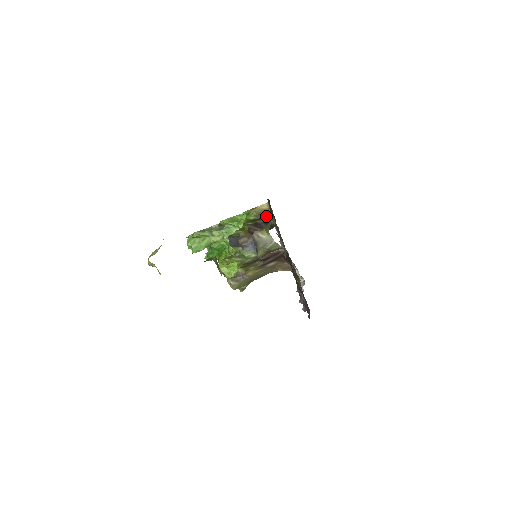
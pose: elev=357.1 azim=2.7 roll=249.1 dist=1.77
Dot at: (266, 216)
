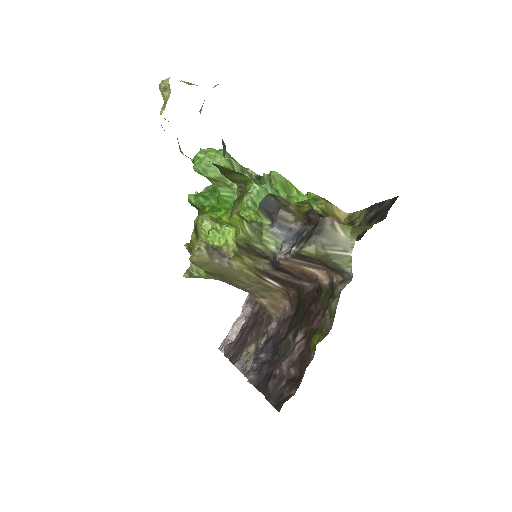
Dot at: occluded
